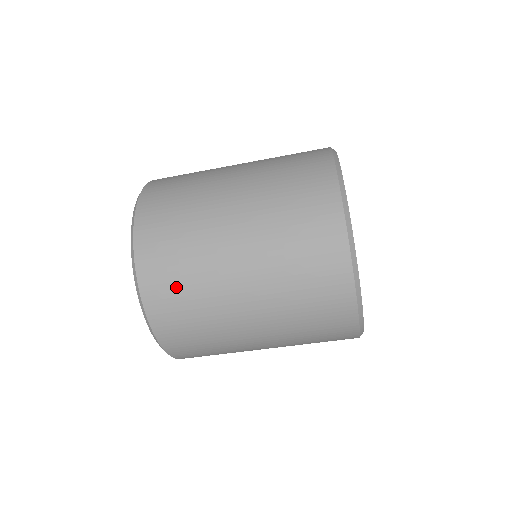
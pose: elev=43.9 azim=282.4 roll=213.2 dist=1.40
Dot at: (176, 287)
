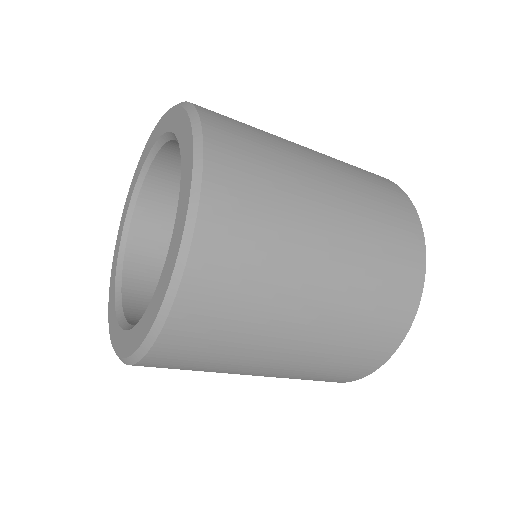
Dot at: occluded
